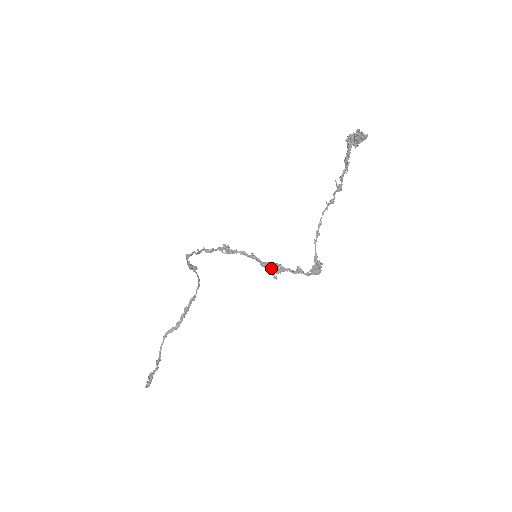
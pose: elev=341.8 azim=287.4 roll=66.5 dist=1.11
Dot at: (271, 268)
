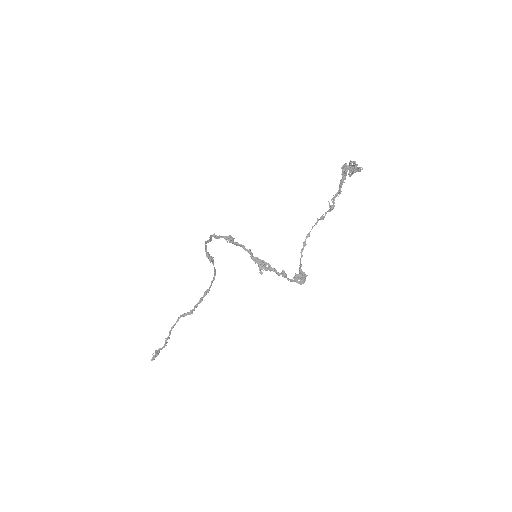
Dot at: (259, 264)
